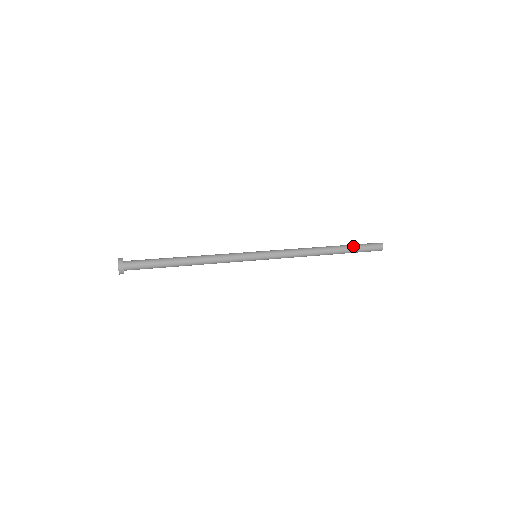
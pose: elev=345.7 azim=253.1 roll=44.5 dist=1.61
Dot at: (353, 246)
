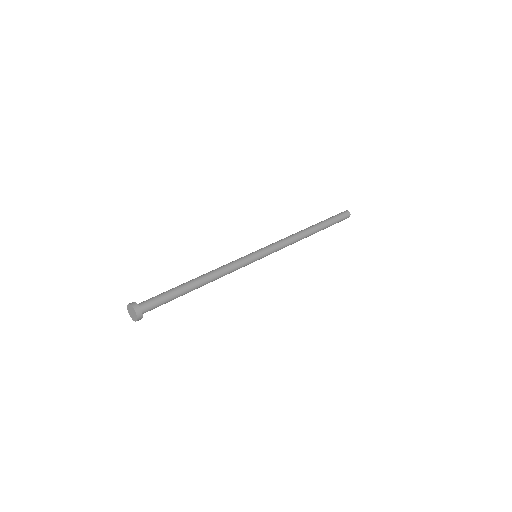
Dot at: (330, 223)
